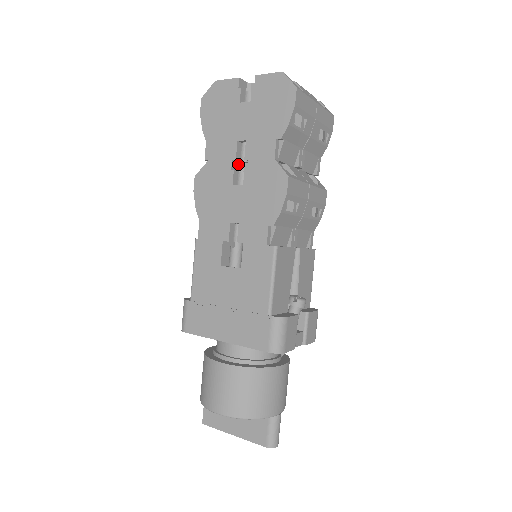
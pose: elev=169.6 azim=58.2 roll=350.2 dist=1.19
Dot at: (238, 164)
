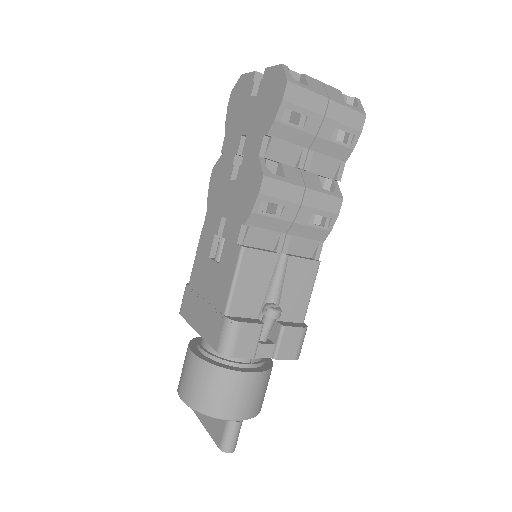
Dot at: occluded
